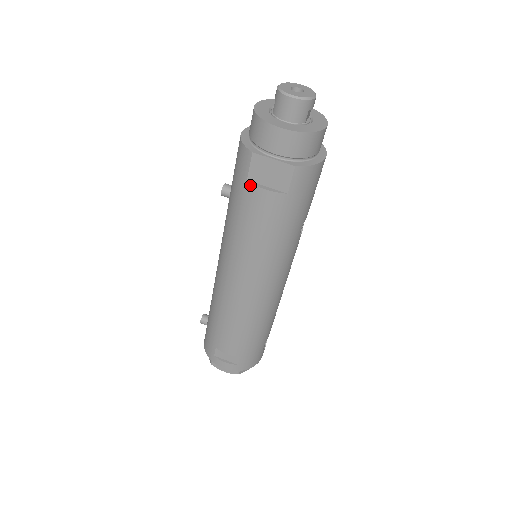
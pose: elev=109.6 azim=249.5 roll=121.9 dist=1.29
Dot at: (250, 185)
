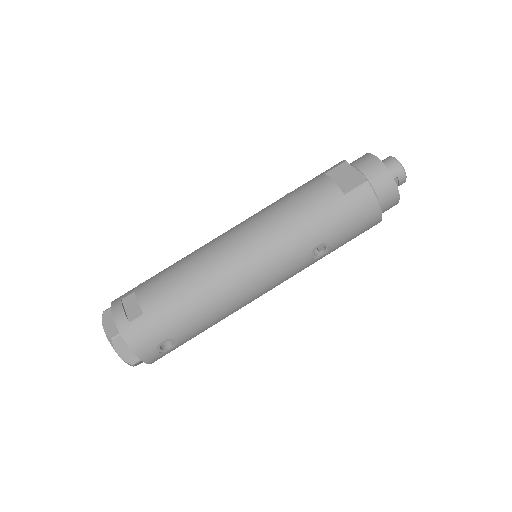
Dot at: (324, 176)
